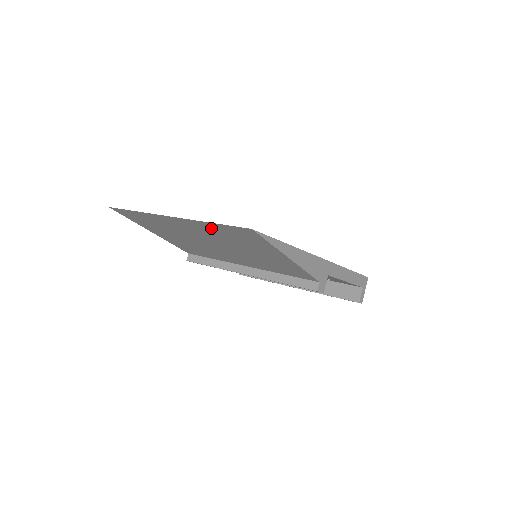
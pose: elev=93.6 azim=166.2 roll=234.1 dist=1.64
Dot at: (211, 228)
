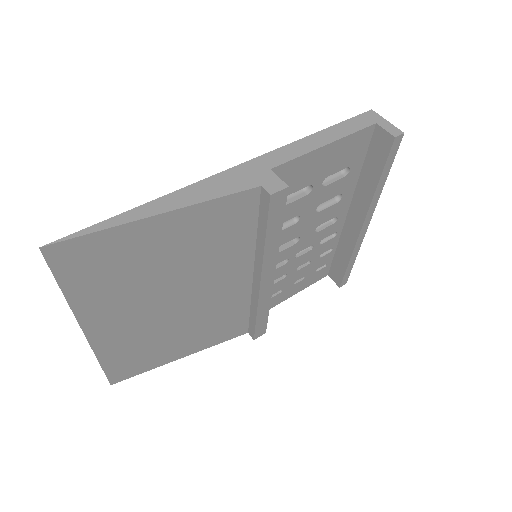
Dot at: (92, 296)
